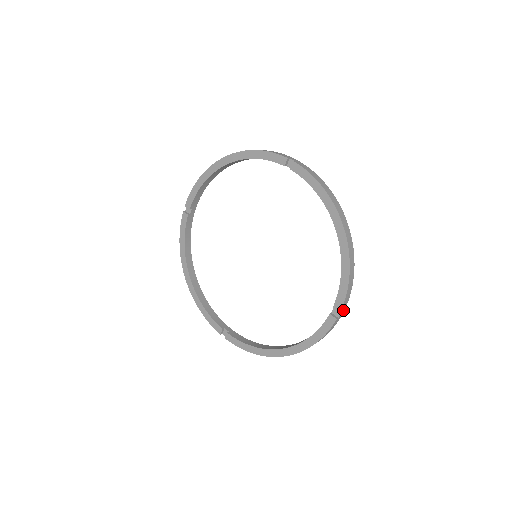
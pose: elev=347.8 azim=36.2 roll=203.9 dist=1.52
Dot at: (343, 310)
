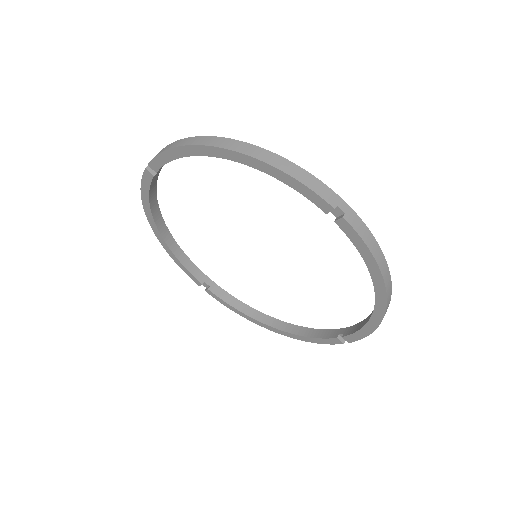
Dot at: occluded
